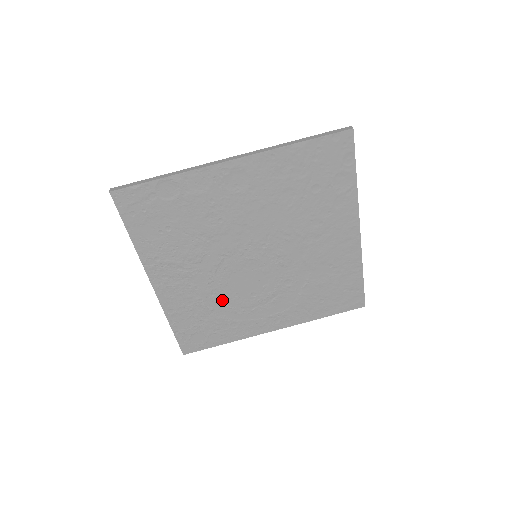
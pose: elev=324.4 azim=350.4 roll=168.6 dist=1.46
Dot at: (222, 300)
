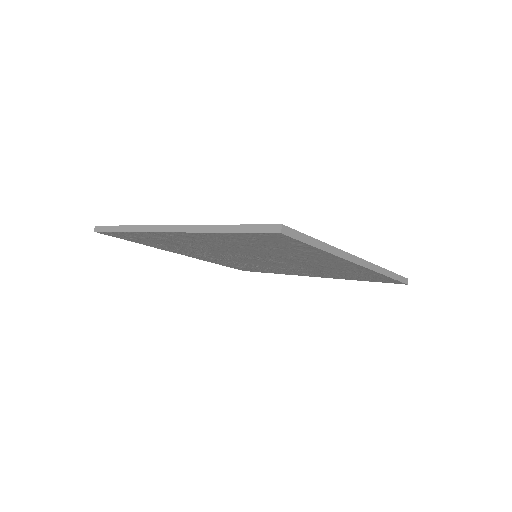
Dot at: (248, 264)
